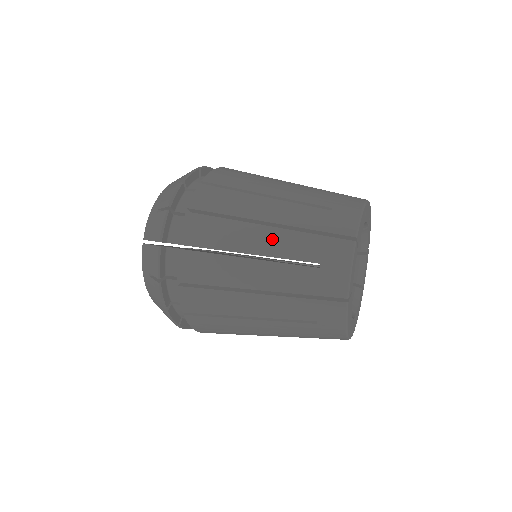
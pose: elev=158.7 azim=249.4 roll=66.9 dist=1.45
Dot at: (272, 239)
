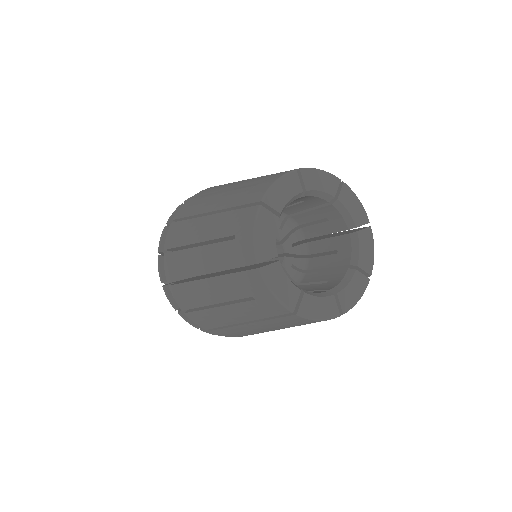
Dot at: (243, 182)
